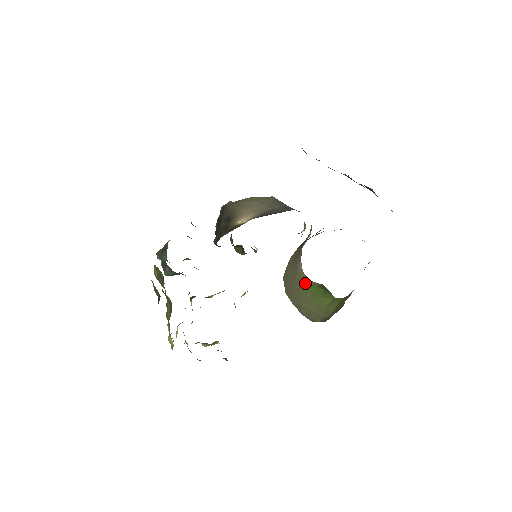
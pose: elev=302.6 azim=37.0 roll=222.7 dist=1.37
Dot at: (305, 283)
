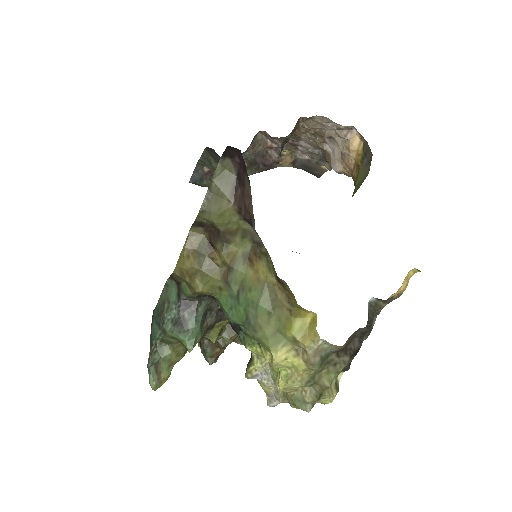
Dot at: occluded
